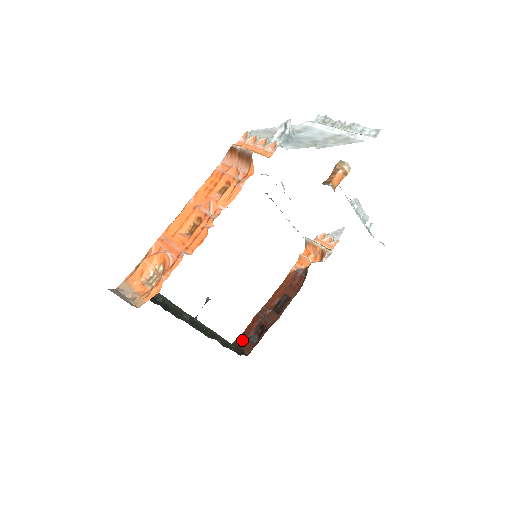
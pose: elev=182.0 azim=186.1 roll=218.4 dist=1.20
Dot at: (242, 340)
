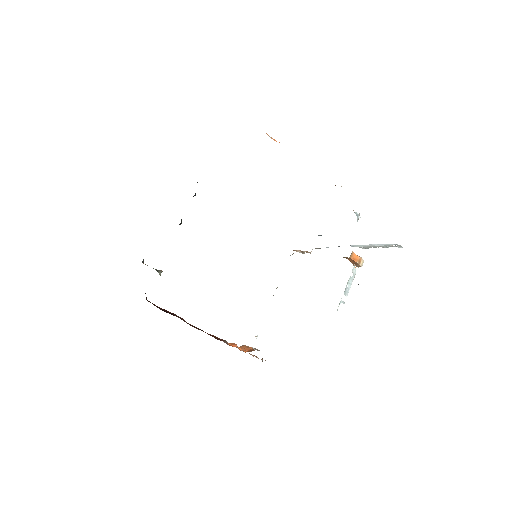
Dot at: (149, 301)
